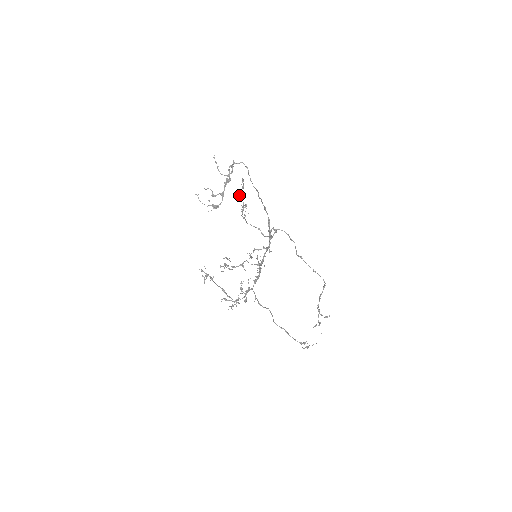
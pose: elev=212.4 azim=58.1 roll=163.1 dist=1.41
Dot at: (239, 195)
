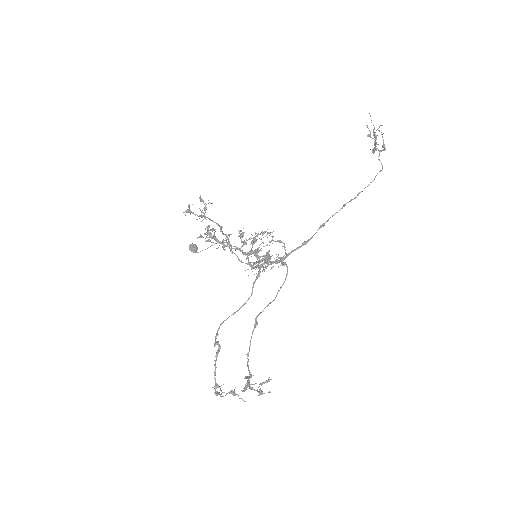
Dot at: (197, 248)
